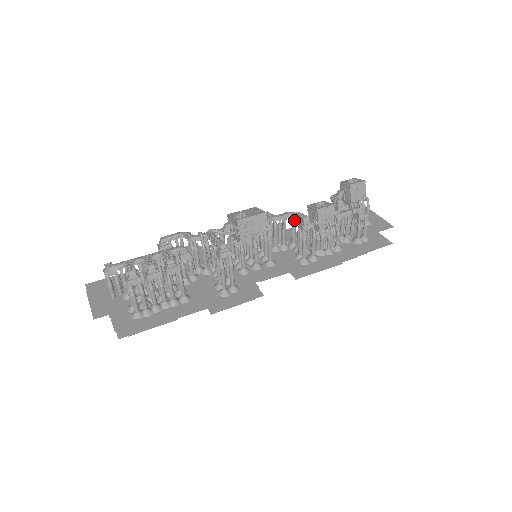
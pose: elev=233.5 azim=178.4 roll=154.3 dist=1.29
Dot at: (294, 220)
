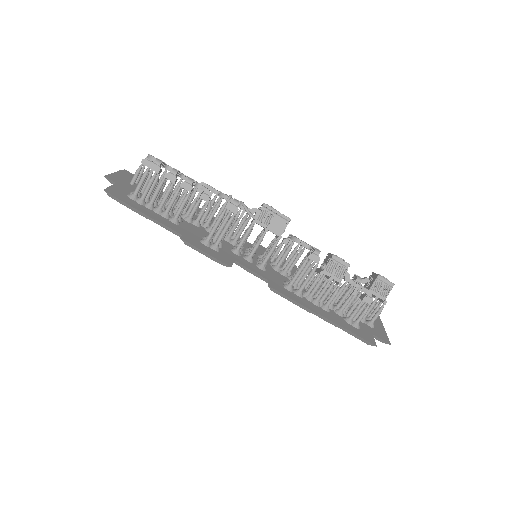
Dot at: occluded
